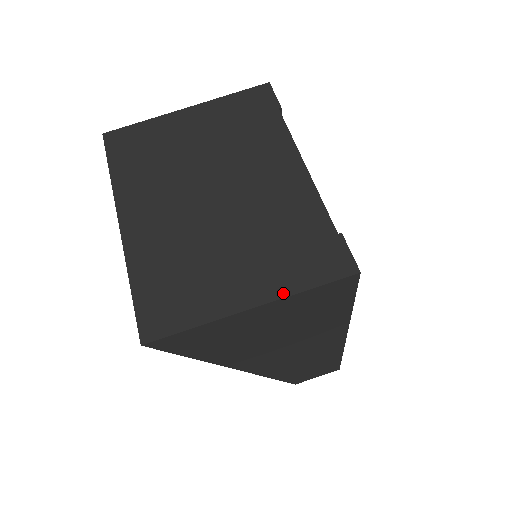
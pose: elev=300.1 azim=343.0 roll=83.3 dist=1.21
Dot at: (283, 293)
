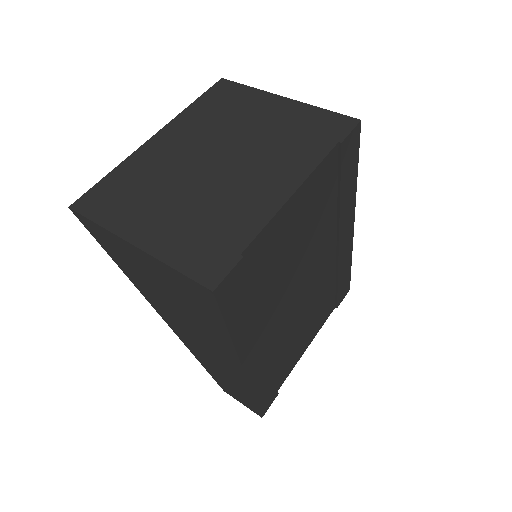
Dot at: (158, 254)
